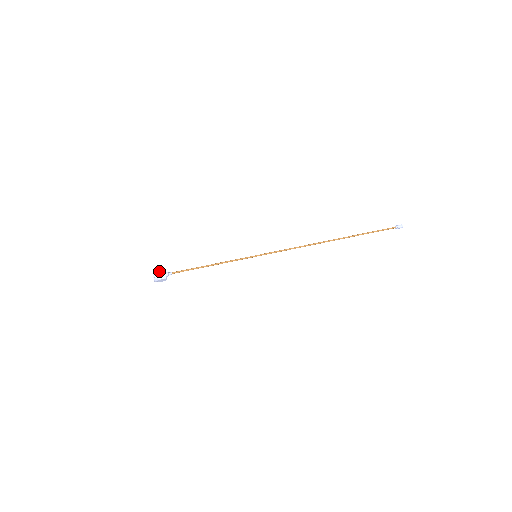
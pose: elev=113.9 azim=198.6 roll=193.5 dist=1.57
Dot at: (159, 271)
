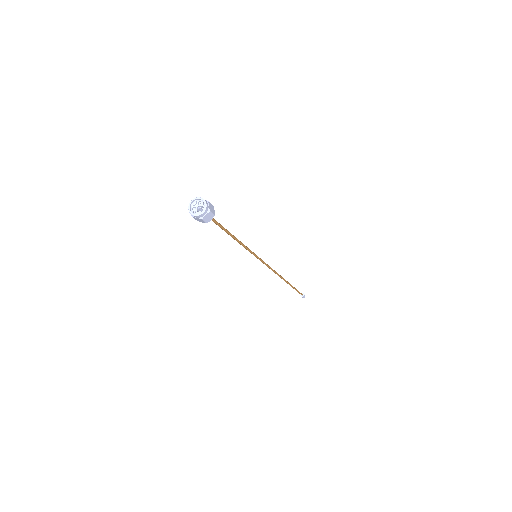
Dot at: (205, 200)
